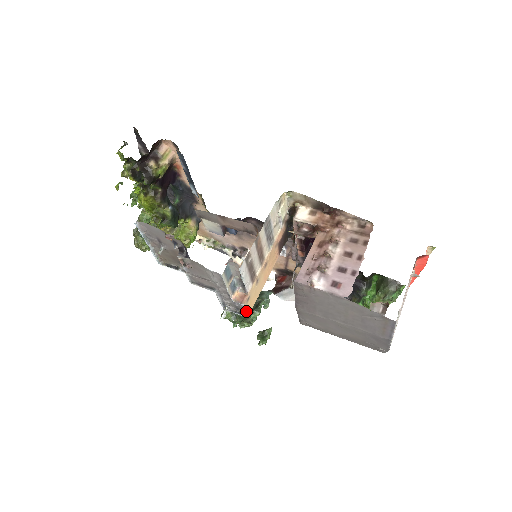
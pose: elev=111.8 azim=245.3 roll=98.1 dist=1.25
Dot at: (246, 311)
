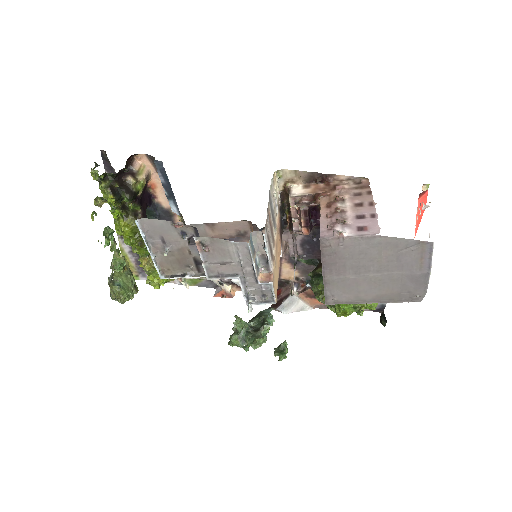
Dot at: (274, 294)
